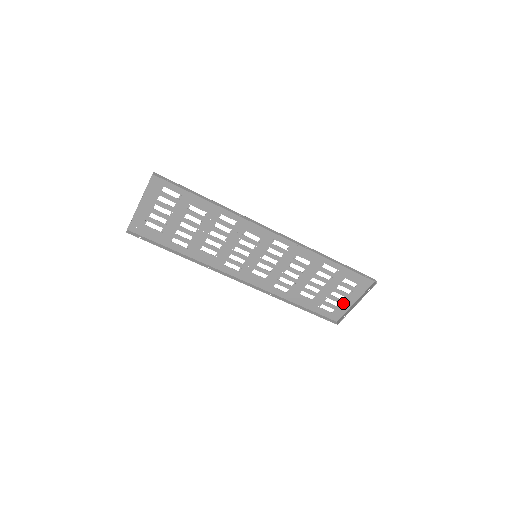
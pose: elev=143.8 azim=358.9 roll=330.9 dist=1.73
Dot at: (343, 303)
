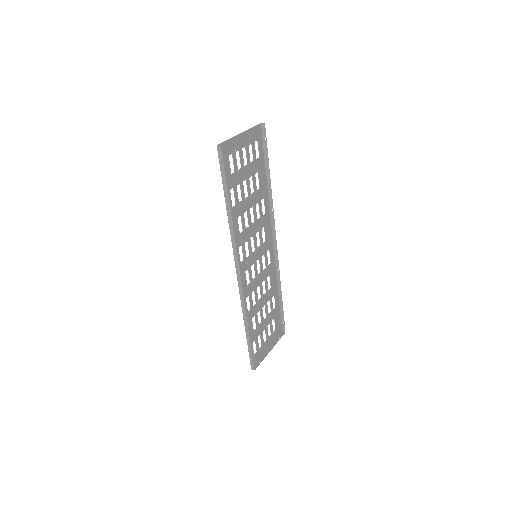
Dot at: (263, 347)
